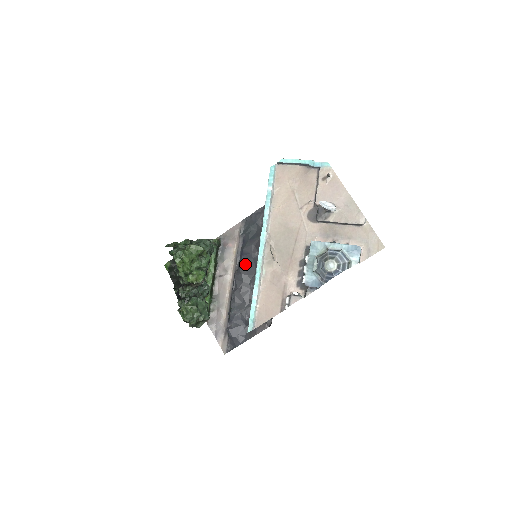
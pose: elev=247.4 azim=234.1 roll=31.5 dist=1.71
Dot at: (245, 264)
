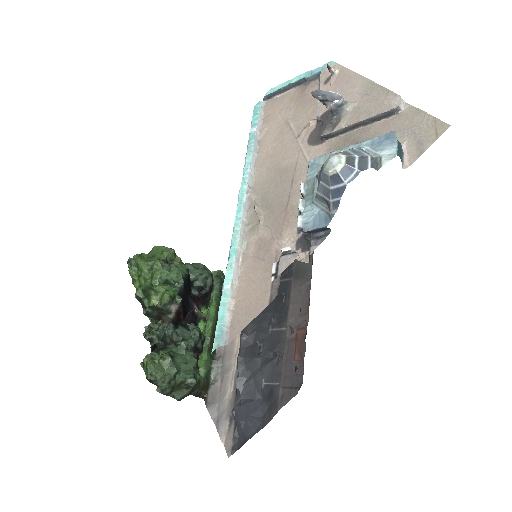
Dot at: occluded
